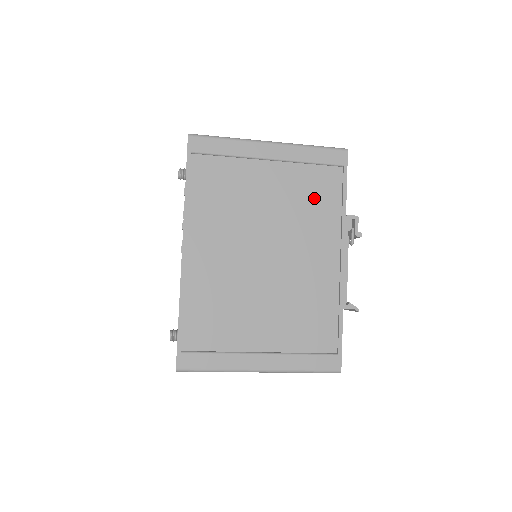
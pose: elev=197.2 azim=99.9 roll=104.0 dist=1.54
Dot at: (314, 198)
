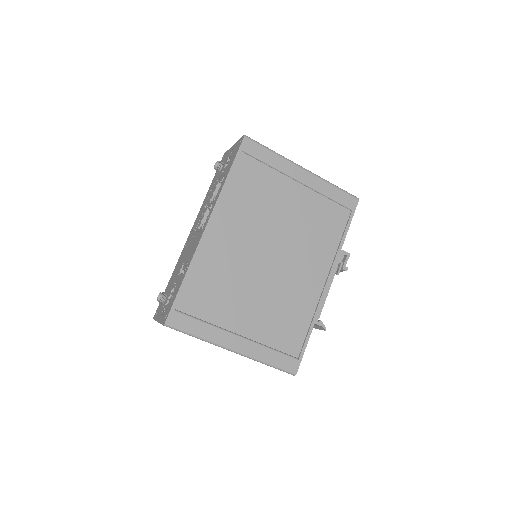
Dot at: (322, 226)
